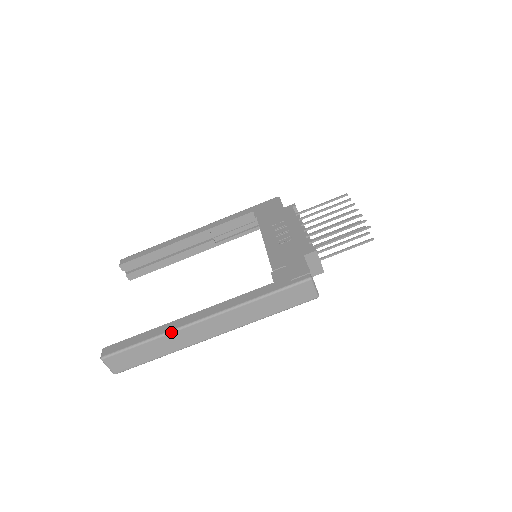
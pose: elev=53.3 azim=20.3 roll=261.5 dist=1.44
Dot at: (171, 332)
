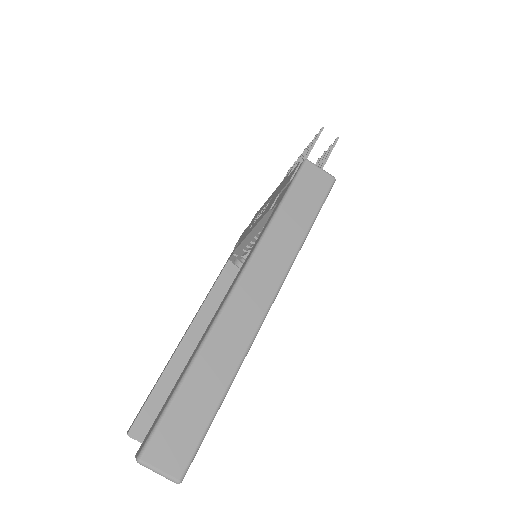
Dot at: (208, 334)
